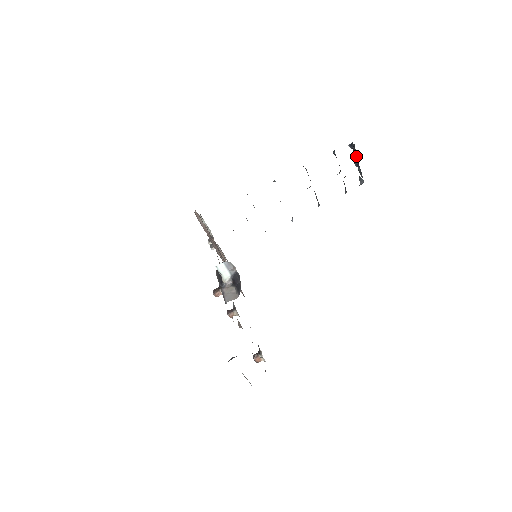
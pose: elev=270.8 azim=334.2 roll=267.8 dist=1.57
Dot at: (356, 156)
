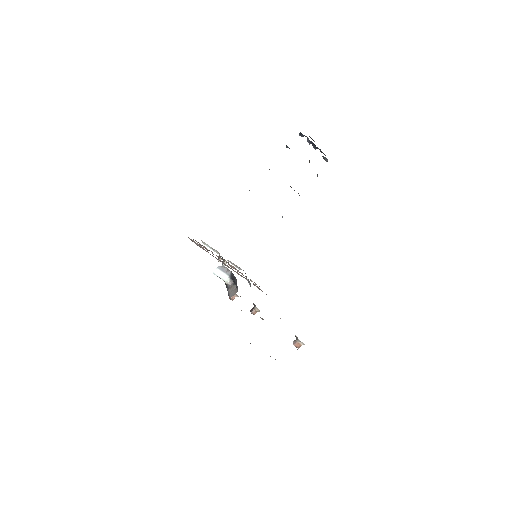
Dot at: (310, 141)
